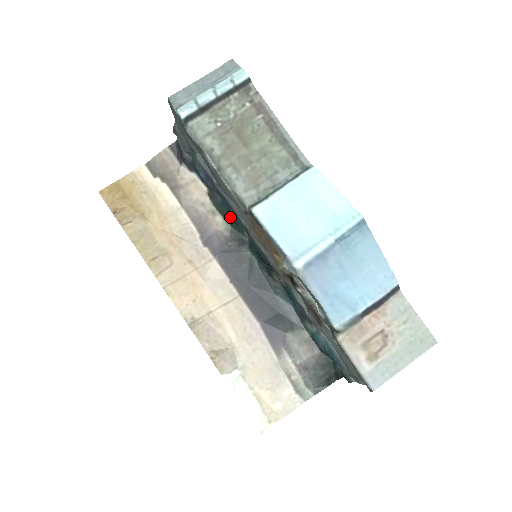
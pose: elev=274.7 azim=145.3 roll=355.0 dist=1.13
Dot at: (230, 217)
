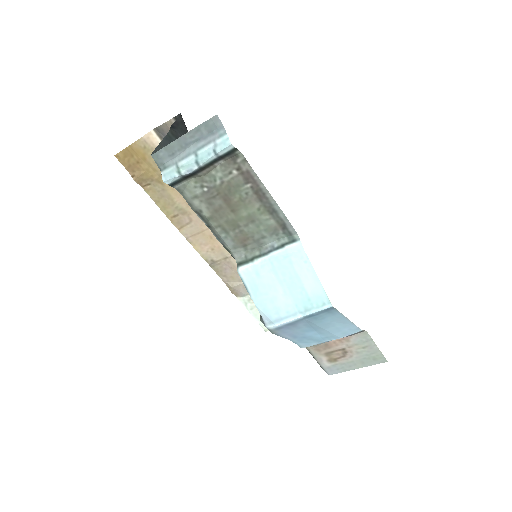
Dot at: occluded
